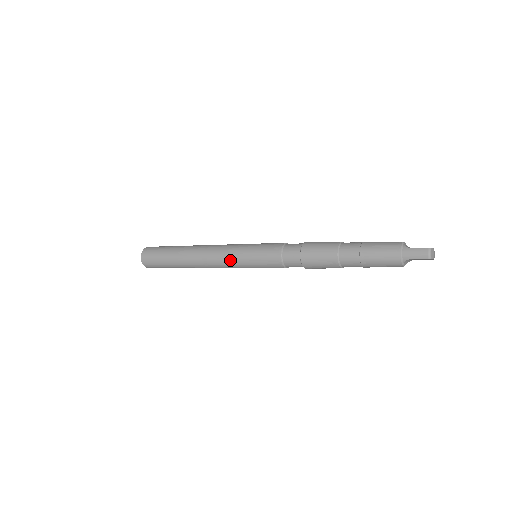
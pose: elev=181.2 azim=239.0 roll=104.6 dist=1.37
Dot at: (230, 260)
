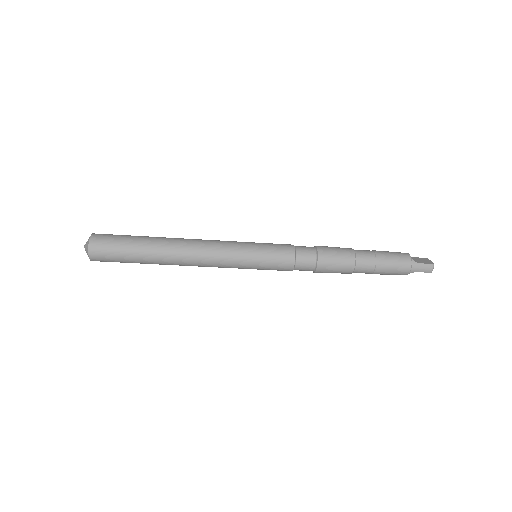
Dot at: (230, 264)
